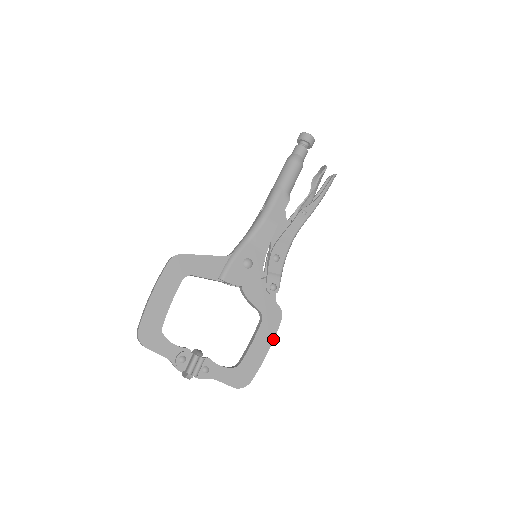
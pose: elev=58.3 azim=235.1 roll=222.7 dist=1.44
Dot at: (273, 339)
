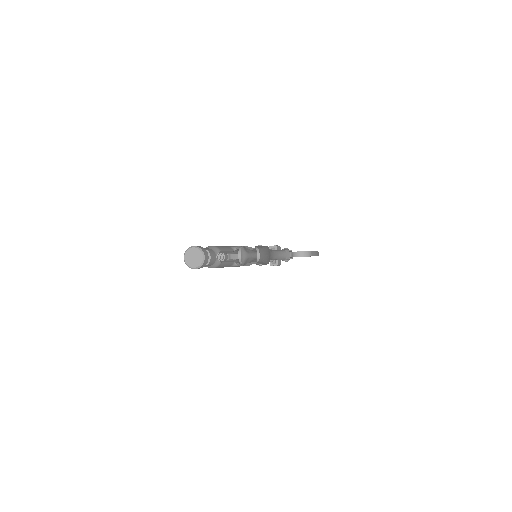
Dot at: occluded
